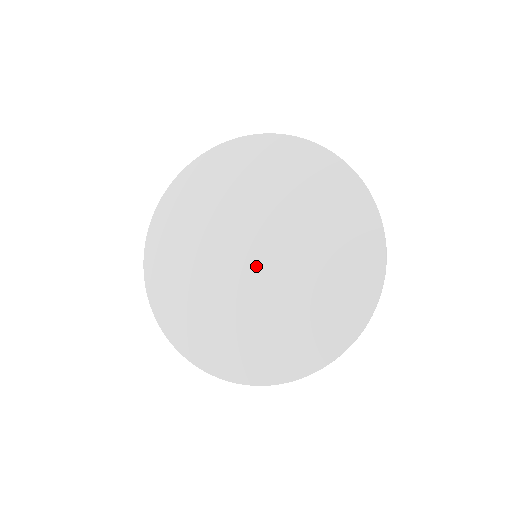
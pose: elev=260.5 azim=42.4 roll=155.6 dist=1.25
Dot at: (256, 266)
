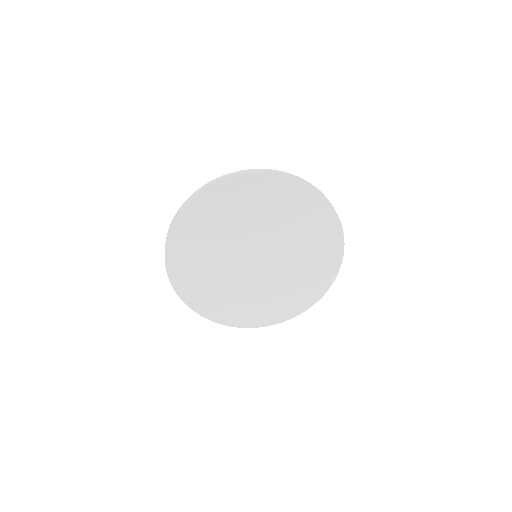
Dot at: (255, 264)
